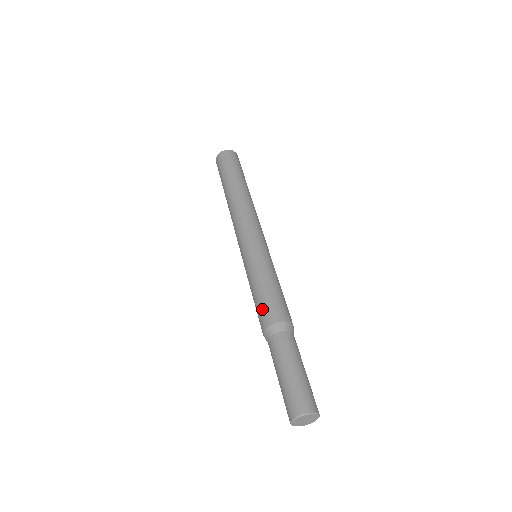
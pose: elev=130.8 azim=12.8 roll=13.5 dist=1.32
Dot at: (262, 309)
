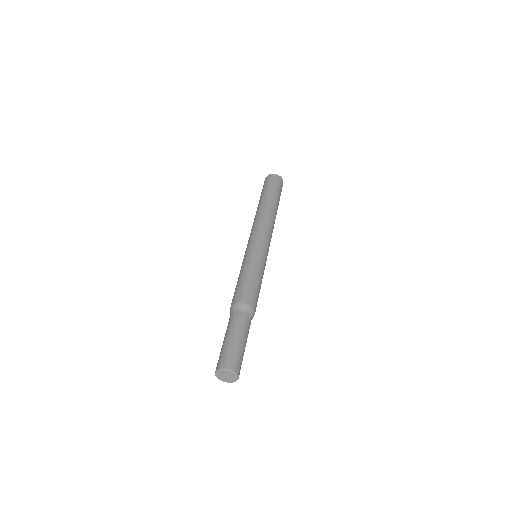
Dot at: (237, 291)
